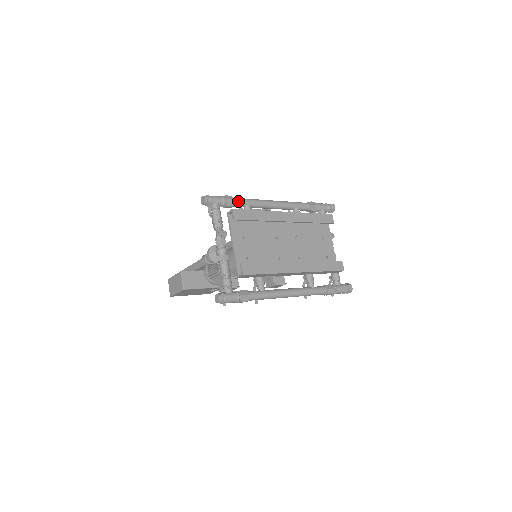
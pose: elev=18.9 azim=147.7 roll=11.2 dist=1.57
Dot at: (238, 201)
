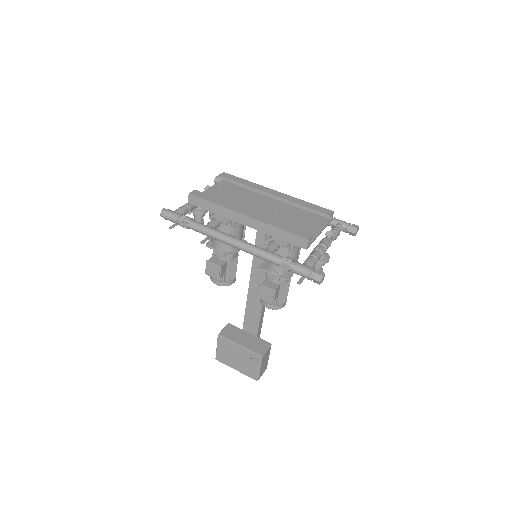
Dot at: occluded
